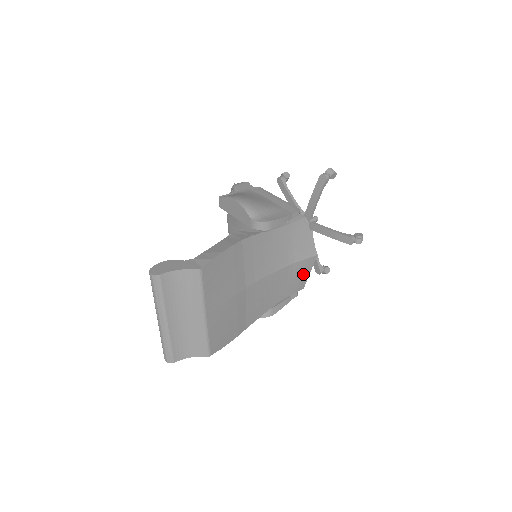
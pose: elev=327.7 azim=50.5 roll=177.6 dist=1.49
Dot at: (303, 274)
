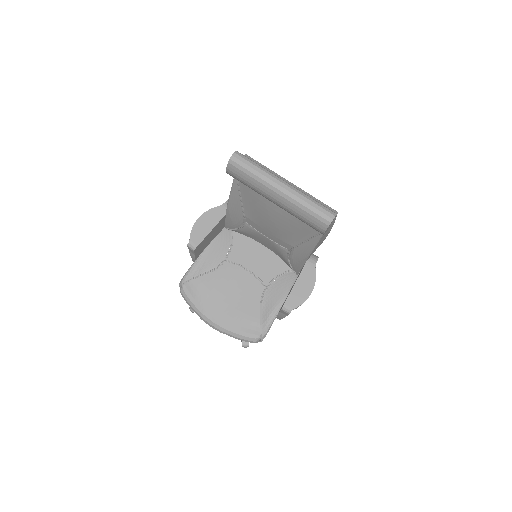
Dot at: occluded
